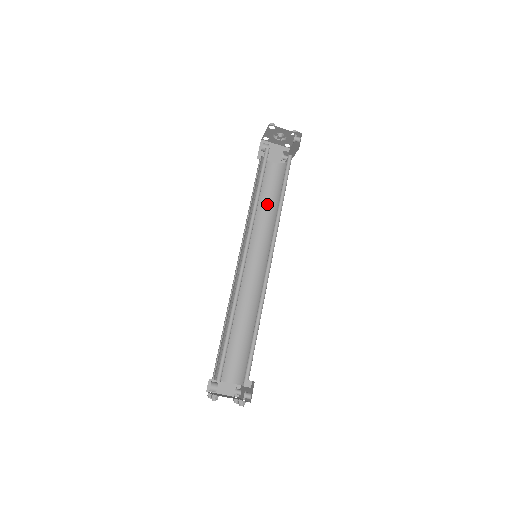
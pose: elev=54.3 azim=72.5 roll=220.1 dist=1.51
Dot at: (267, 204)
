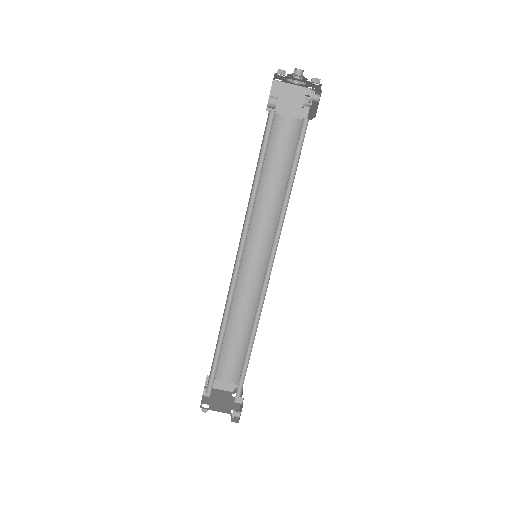
Dot at: (277, 179)
